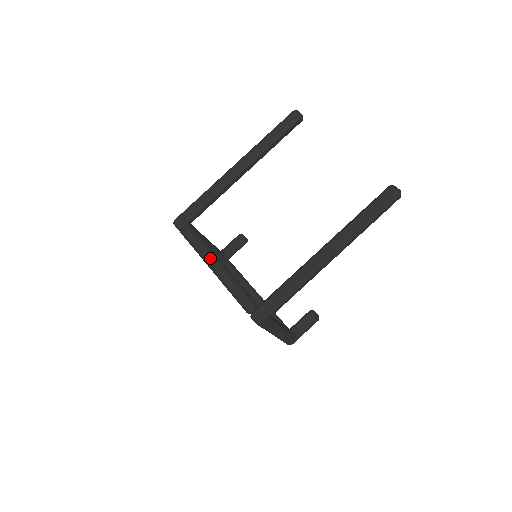
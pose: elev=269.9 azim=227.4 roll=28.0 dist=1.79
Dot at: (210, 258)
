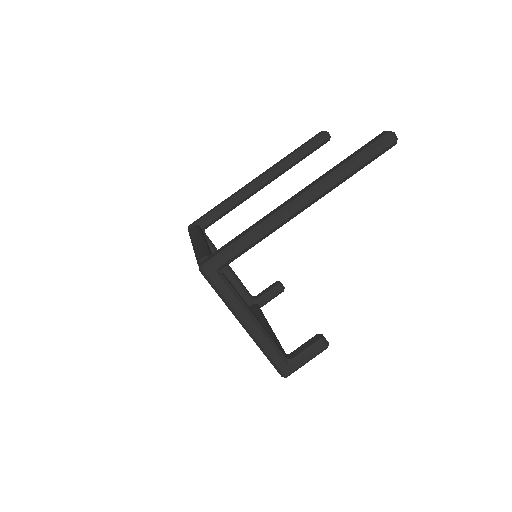
Dot at: (196, 237)
